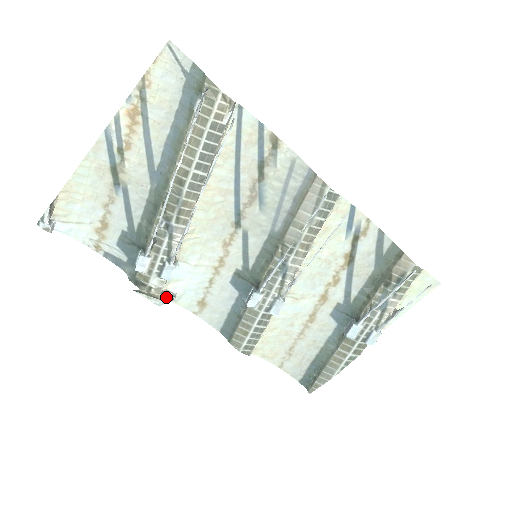
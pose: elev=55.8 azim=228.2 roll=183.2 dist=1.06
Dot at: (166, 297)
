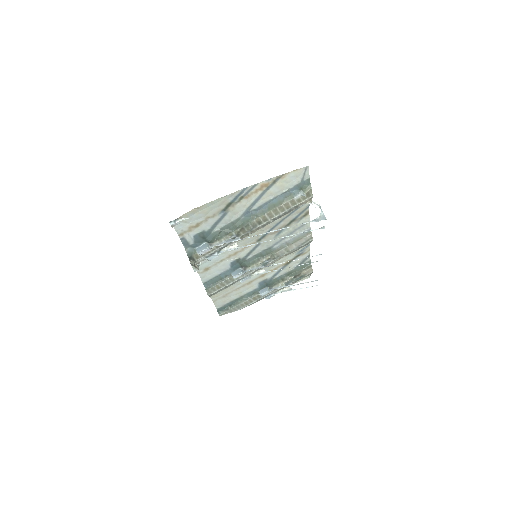
Dot at: occluded
